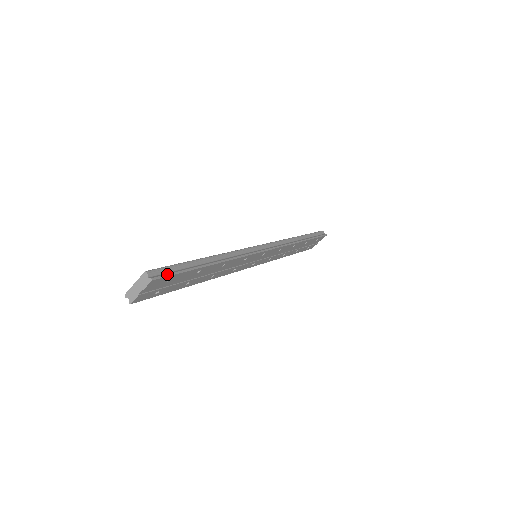
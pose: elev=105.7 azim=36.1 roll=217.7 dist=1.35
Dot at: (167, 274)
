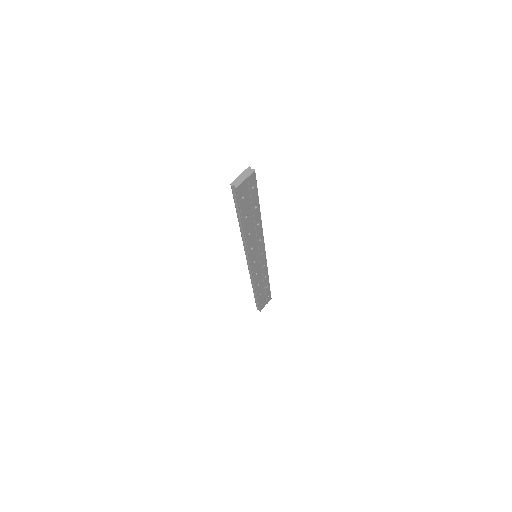
Dot at: (255, 179)
